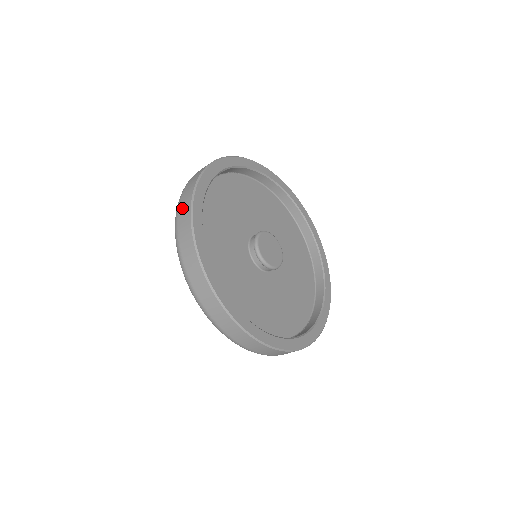
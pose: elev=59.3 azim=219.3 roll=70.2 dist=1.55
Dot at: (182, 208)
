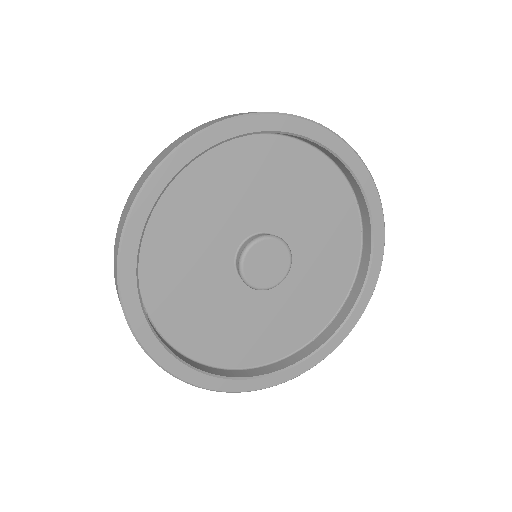
Dot at: occluded
